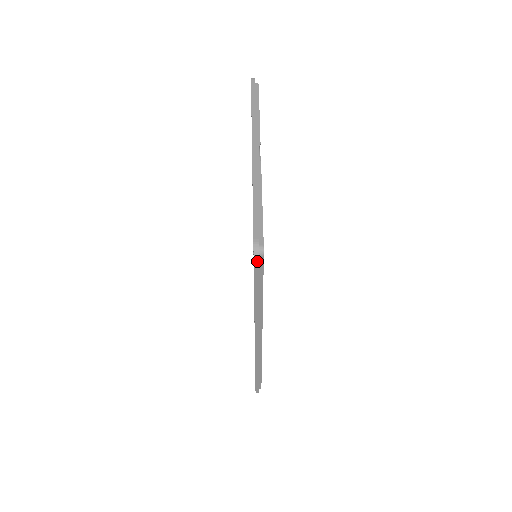
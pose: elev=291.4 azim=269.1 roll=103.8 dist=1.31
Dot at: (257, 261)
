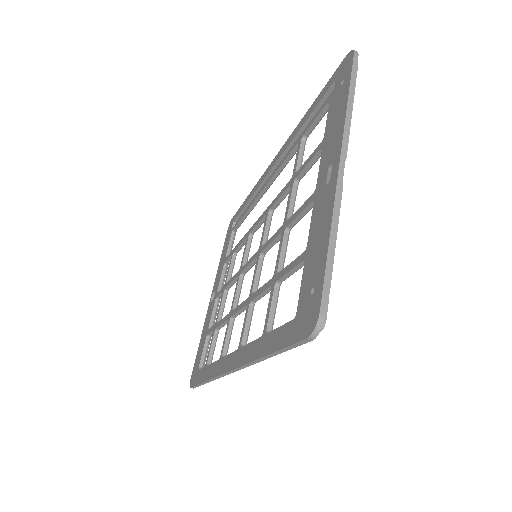
Dot at: (312, 338)
